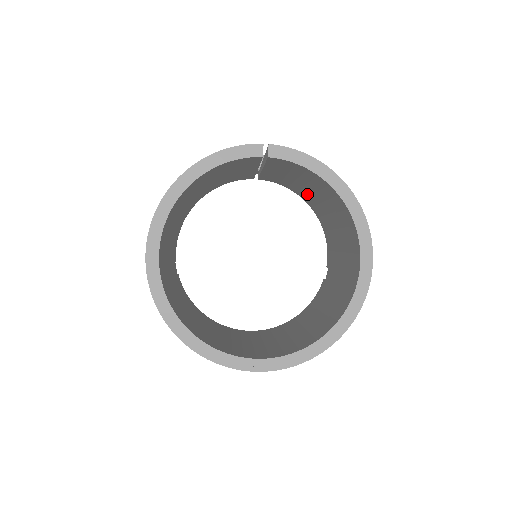
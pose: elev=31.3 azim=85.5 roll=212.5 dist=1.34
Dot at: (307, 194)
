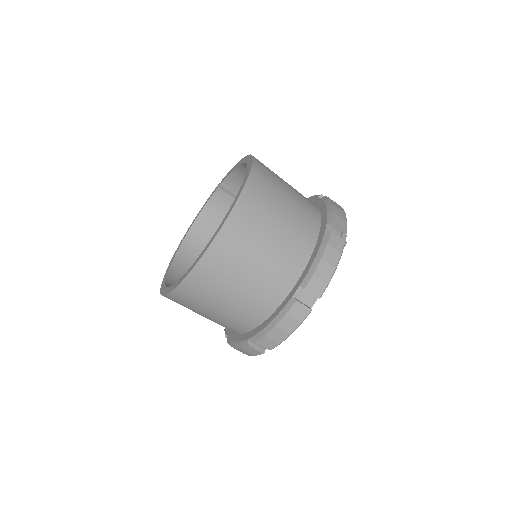
Dot at: occluded
